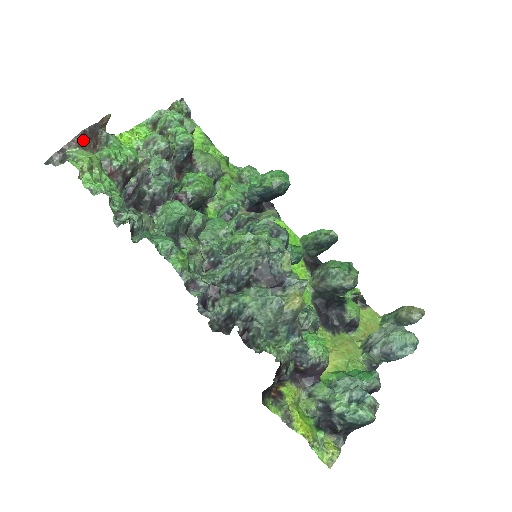
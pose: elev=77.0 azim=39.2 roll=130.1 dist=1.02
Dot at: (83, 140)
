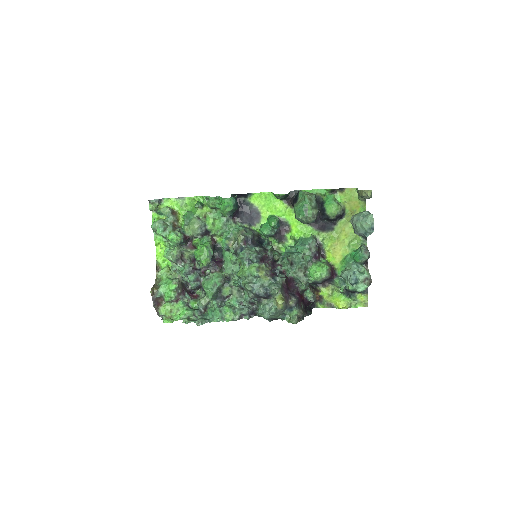
Dot at: (157, 305)
